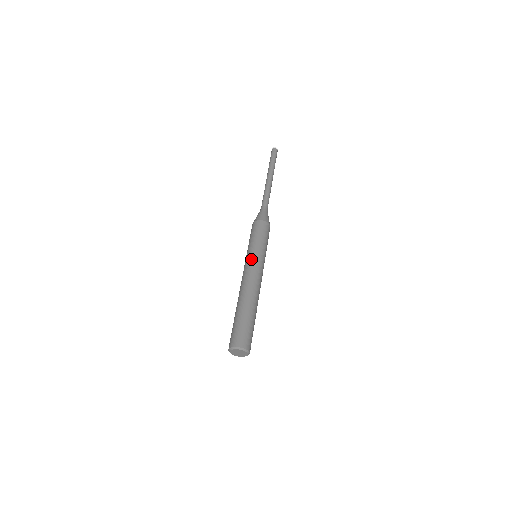
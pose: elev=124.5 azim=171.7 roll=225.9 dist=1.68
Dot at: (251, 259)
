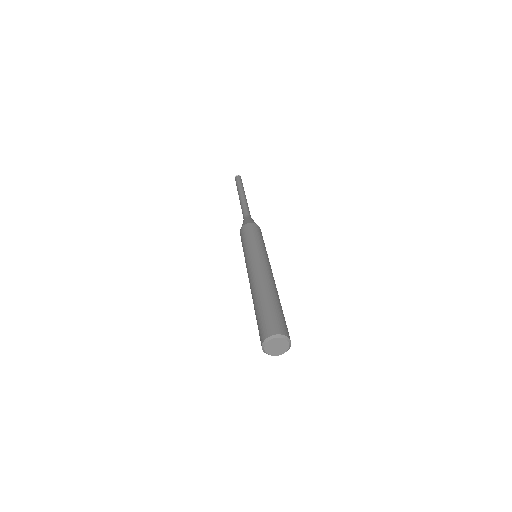
Dot at: (256, 253)
